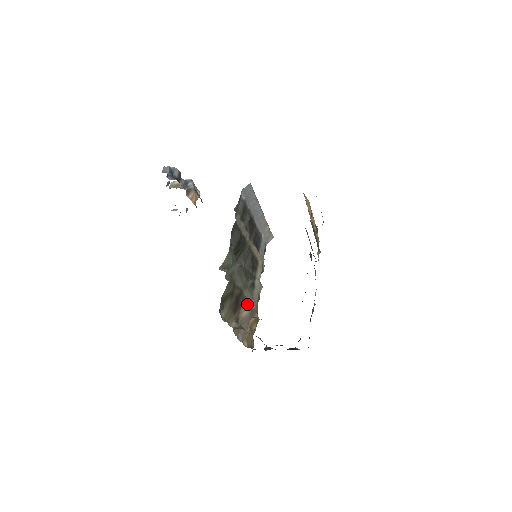
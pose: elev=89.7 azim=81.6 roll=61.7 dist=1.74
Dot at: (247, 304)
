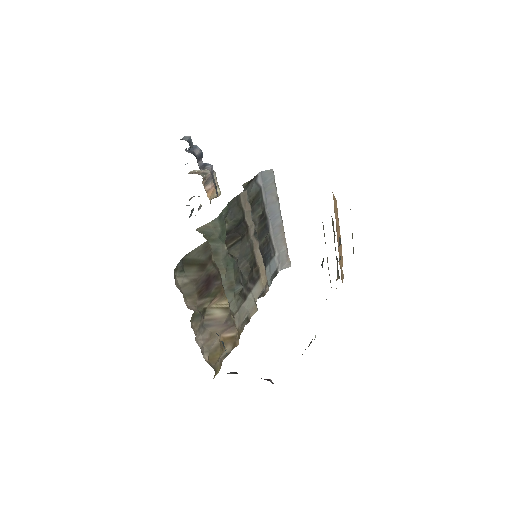
Dot at: (224, 302)
